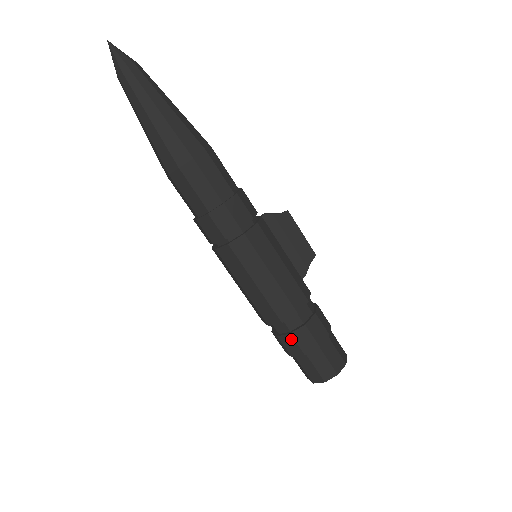
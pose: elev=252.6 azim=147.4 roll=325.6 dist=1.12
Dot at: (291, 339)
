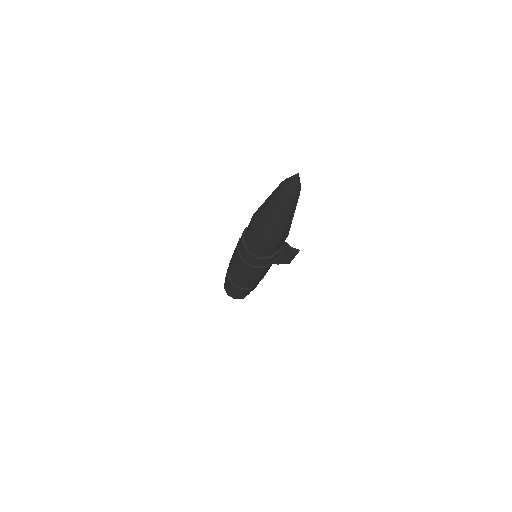
Dot at: (230, 284)
